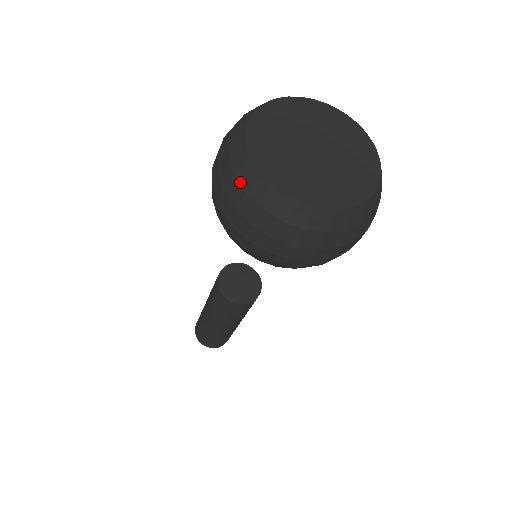
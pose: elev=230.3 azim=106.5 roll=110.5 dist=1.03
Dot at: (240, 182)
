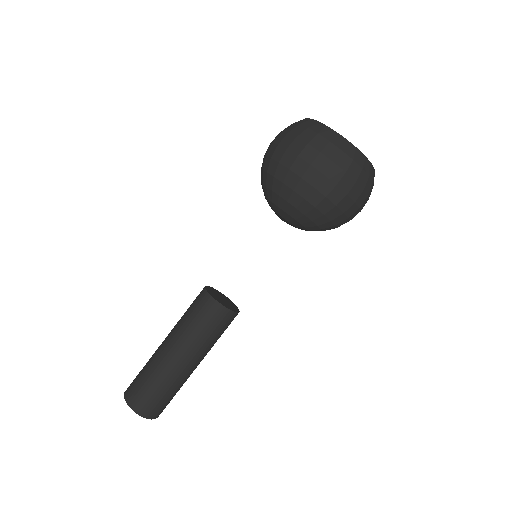
Dot at: (323, 136)
